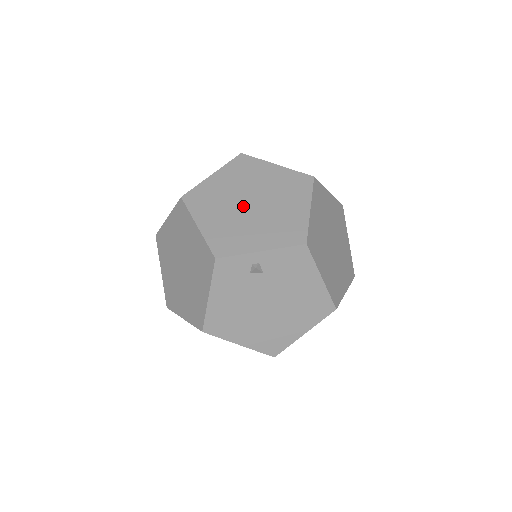
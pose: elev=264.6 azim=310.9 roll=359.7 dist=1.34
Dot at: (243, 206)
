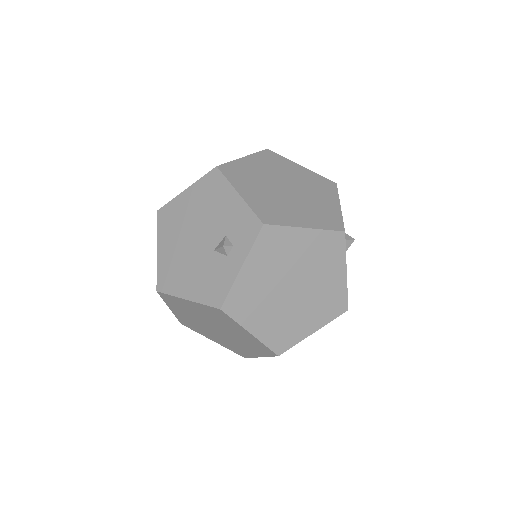
Dot at: (214, 331)
